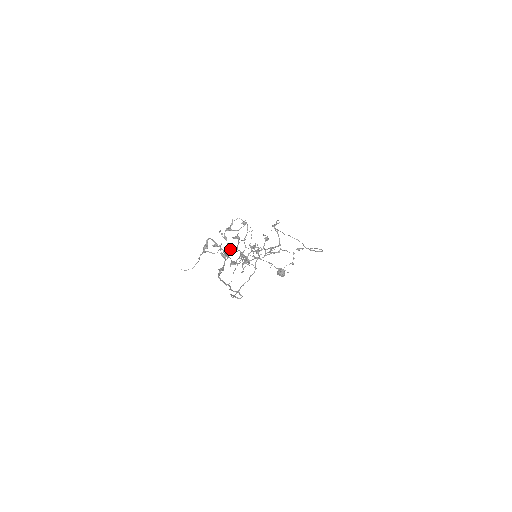
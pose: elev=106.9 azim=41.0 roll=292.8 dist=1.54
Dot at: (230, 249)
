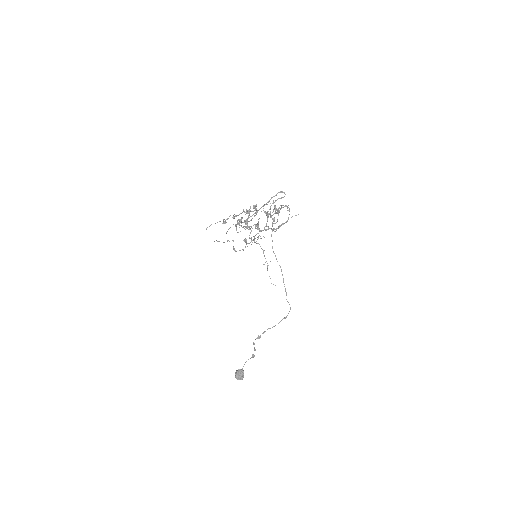
Dot at: occluded
